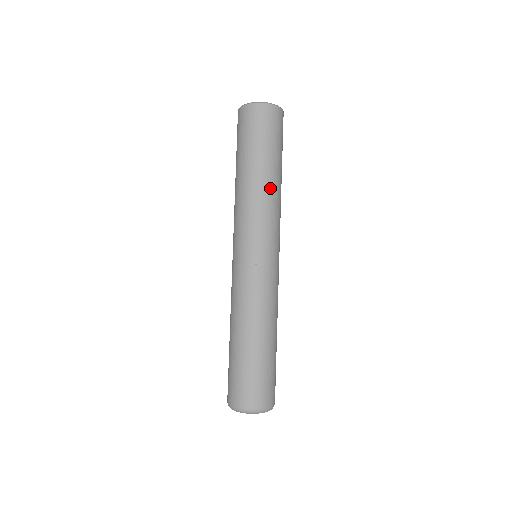
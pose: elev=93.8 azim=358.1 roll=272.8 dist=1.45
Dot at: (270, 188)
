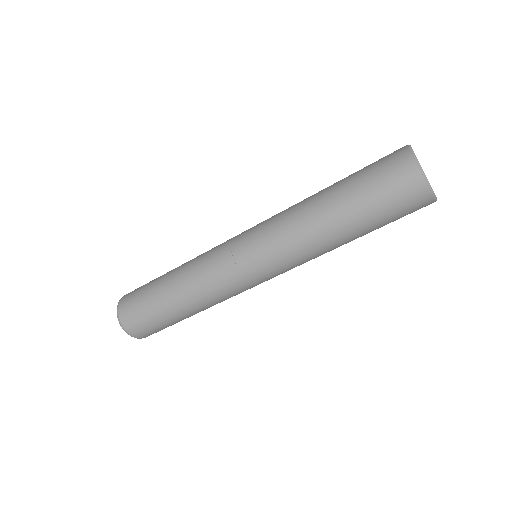
Dot at: (320, 233)
